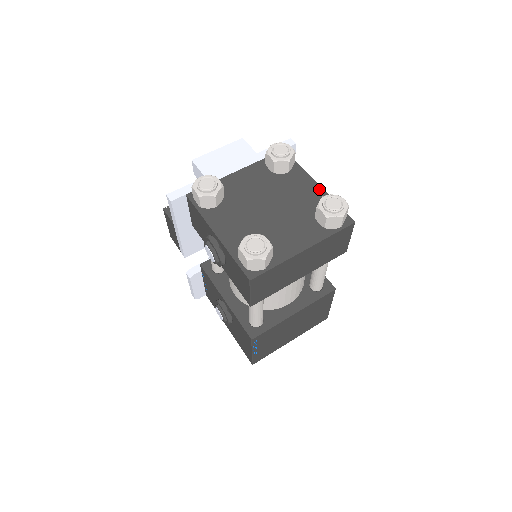
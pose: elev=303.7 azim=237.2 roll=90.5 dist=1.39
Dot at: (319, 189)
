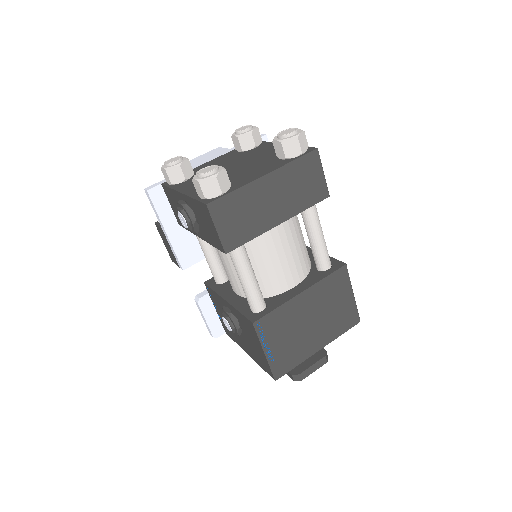
Dot at: occluded
